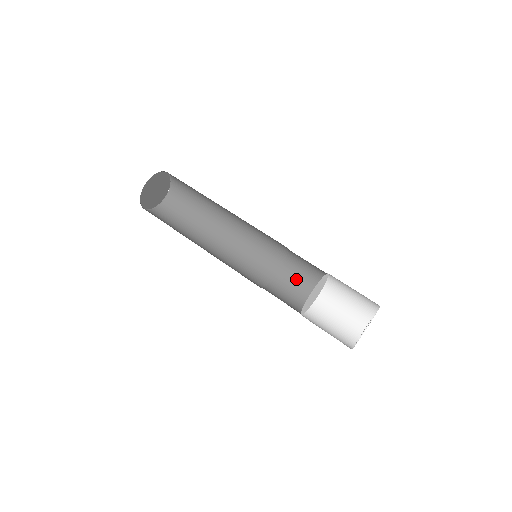
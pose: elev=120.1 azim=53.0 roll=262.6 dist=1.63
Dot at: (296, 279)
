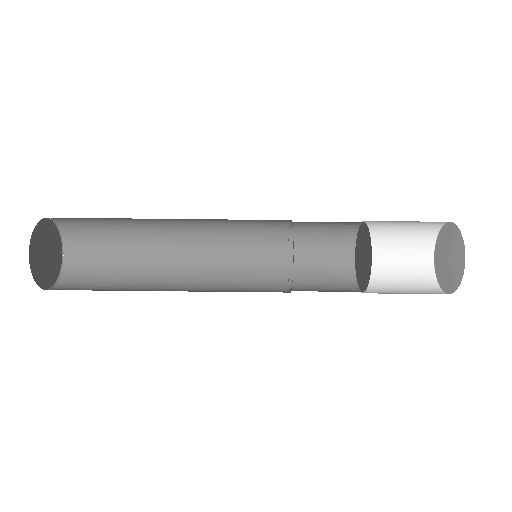
Dot at: (319, 226)
